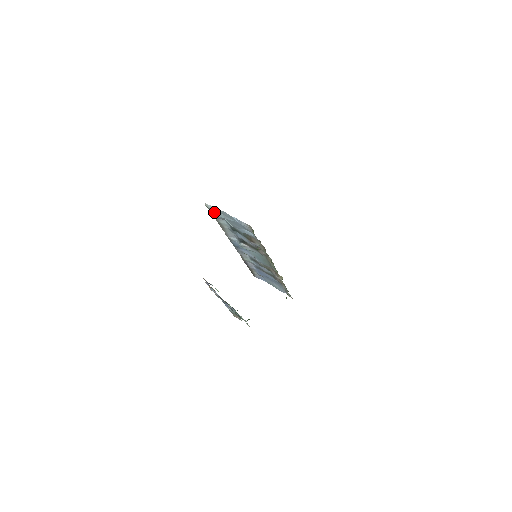
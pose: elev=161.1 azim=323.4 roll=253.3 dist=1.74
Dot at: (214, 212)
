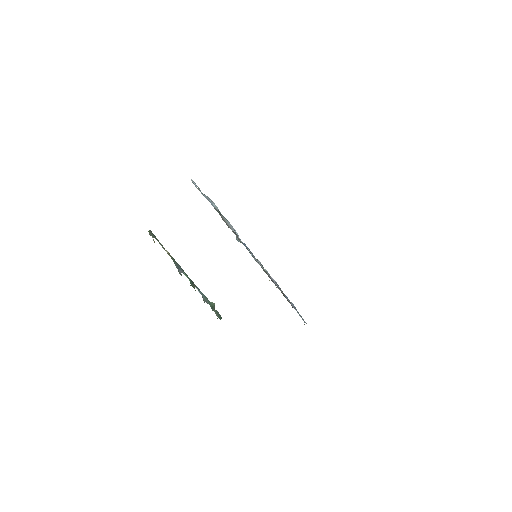
Dot at: (199, 189)
